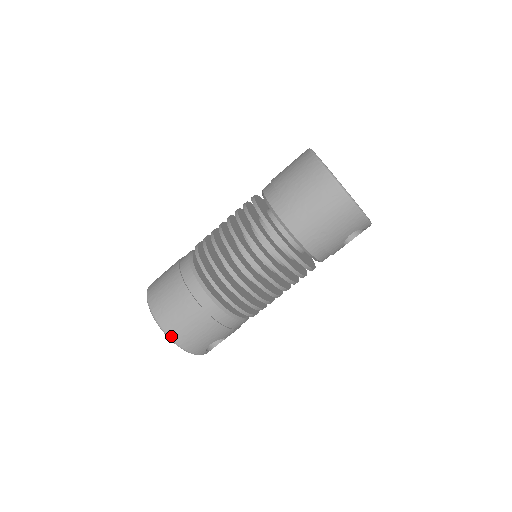
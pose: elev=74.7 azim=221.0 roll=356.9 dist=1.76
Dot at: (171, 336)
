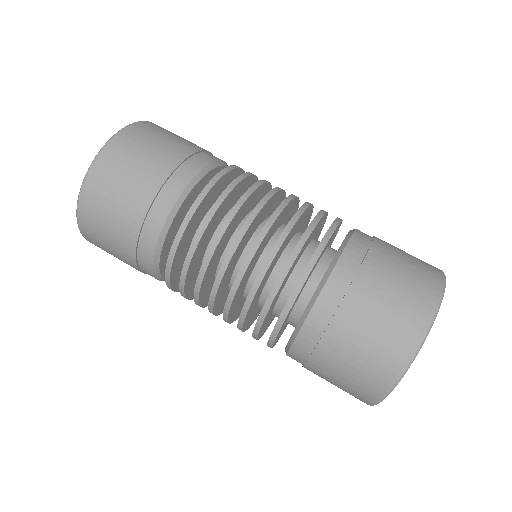
Dot at: (86, 238)
